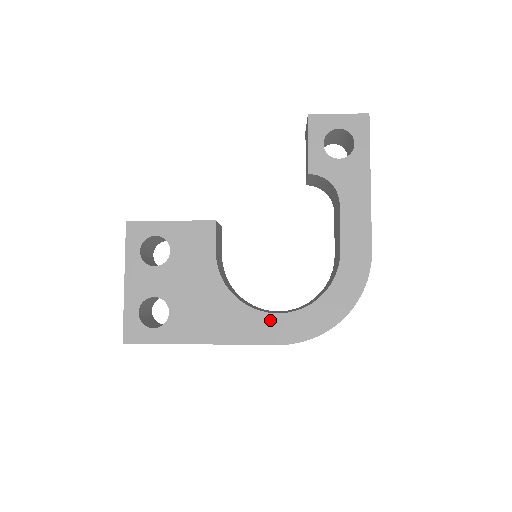
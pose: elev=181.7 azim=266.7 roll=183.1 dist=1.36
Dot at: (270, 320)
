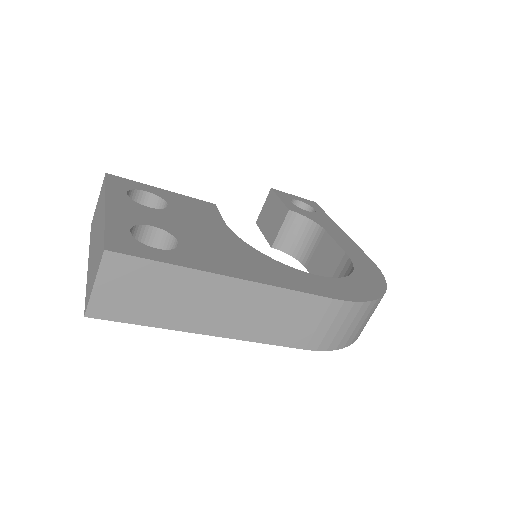
Dot at: (311, 278)
